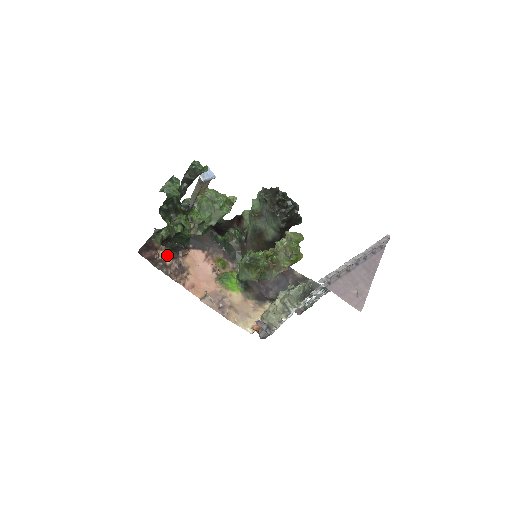
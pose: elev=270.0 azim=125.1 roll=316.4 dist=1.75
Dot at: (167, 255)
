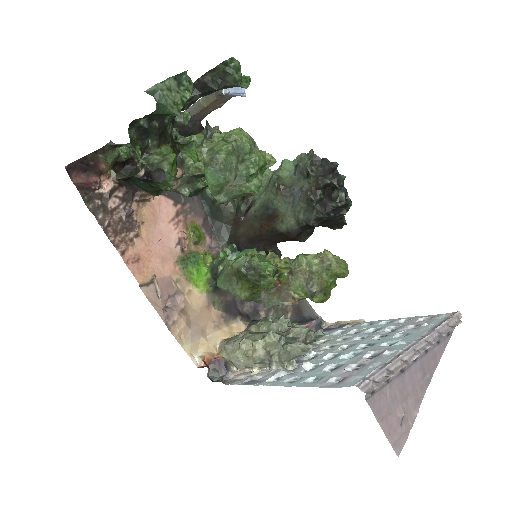
Dot at: (115, 191)
